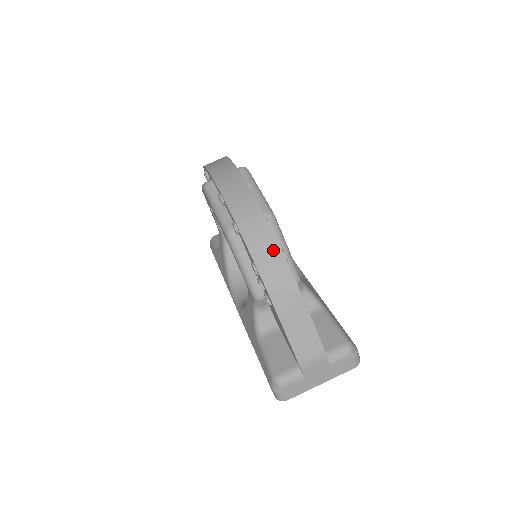
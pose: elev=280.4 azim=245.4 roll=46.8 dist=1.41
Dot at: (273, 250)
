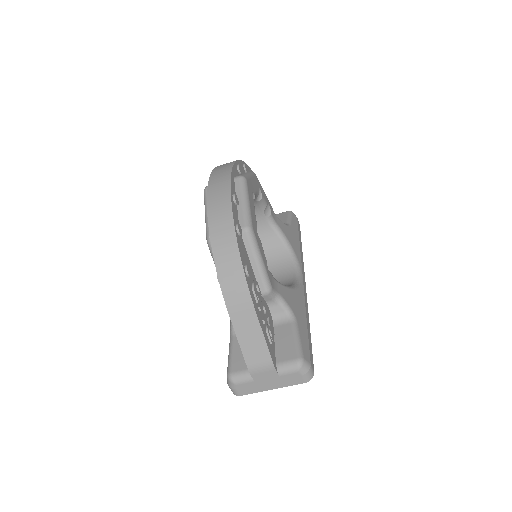
Dot at: (235, 264)
